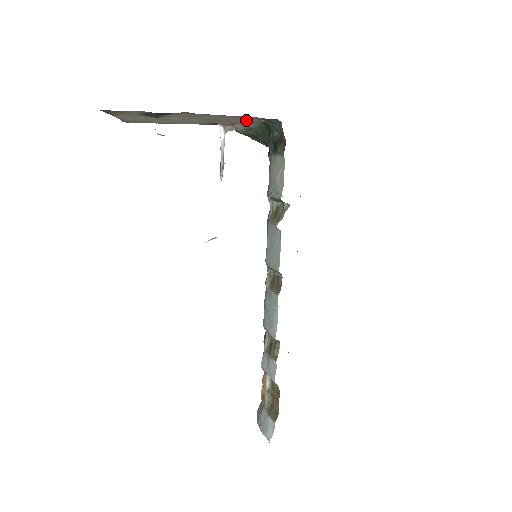
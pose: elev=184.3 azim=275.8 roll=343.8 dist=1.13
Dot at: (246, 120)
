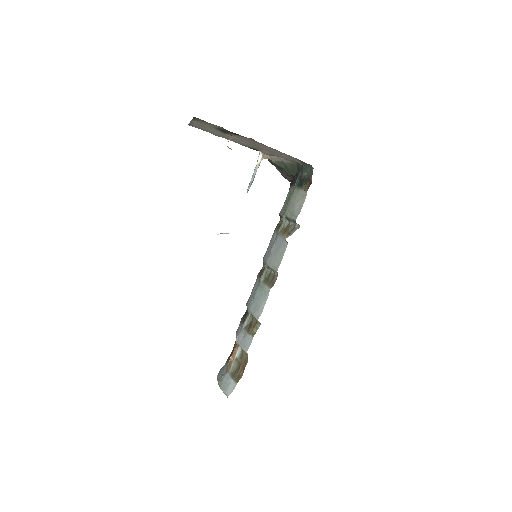
Dot at: (286, 157)
